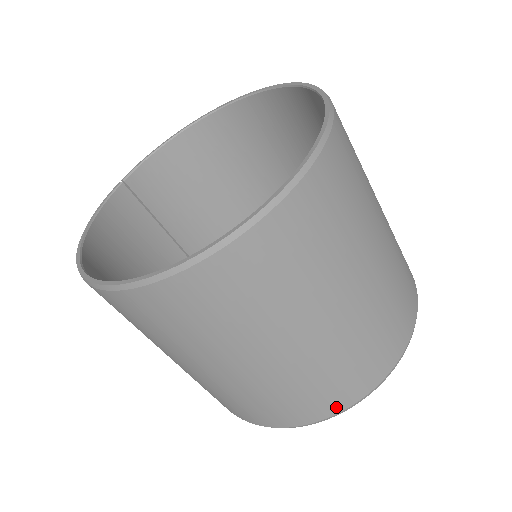
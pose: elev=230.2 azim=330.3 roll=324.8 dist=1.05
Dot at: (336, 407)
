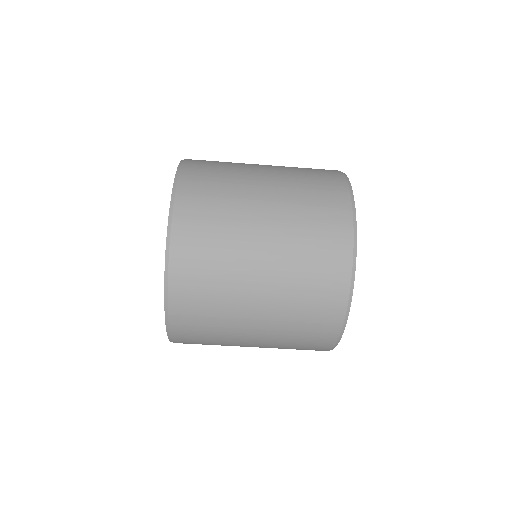
Dot at: (338, 314)
